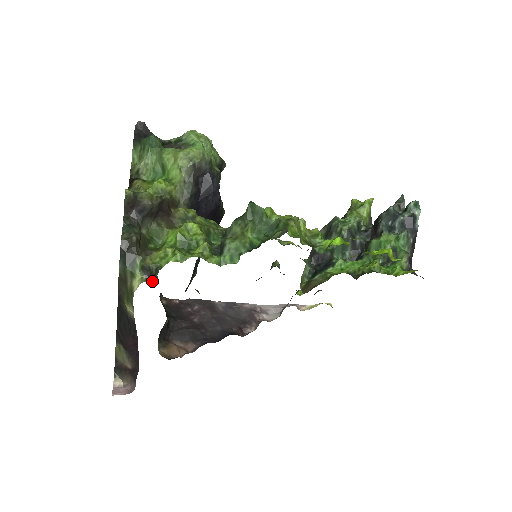
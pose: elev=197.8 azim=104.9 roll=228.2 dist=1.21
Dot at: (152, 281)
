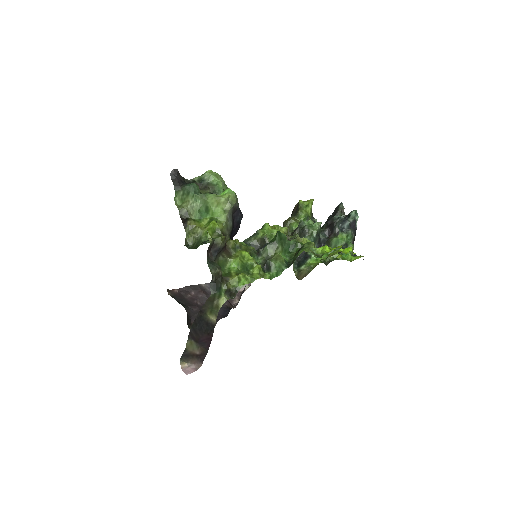
Dot at: (232, 298)
